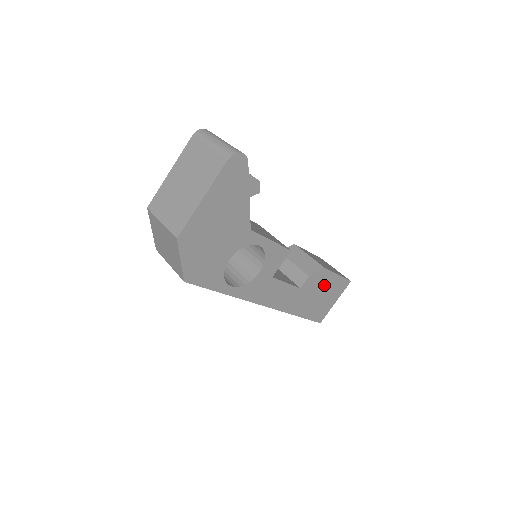
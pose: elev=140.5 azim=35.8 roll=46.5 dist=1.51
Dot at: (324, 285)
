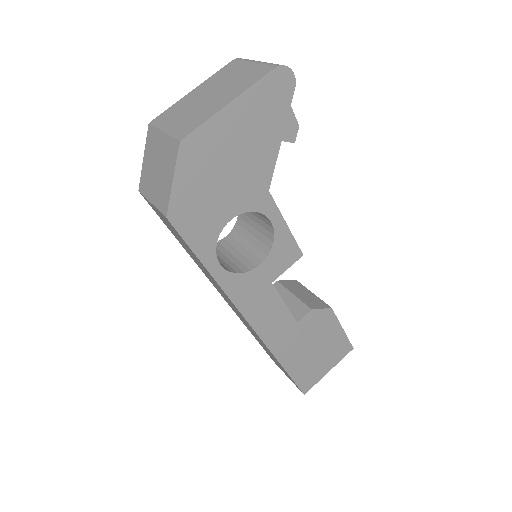
Dot at: (324, 335)
